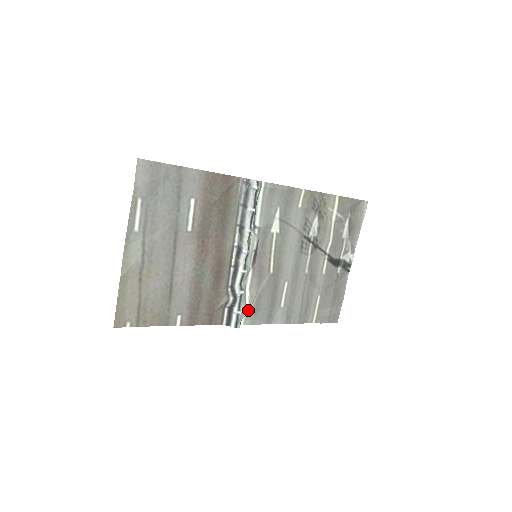
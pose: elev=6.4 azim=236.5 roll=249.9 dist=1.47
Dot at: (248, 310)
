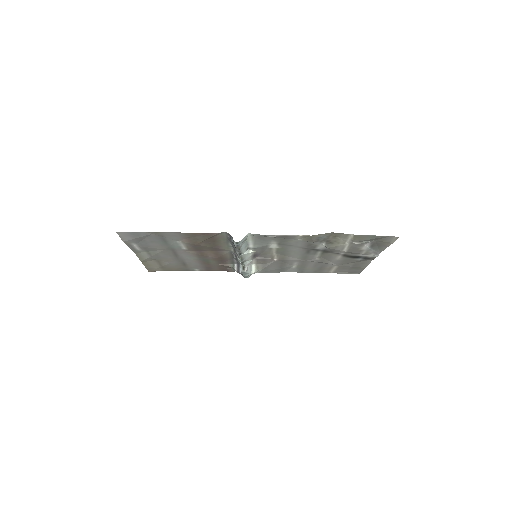
Dot at: occluded
